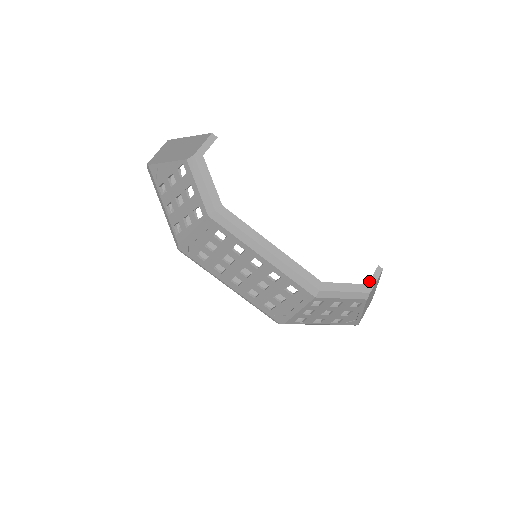
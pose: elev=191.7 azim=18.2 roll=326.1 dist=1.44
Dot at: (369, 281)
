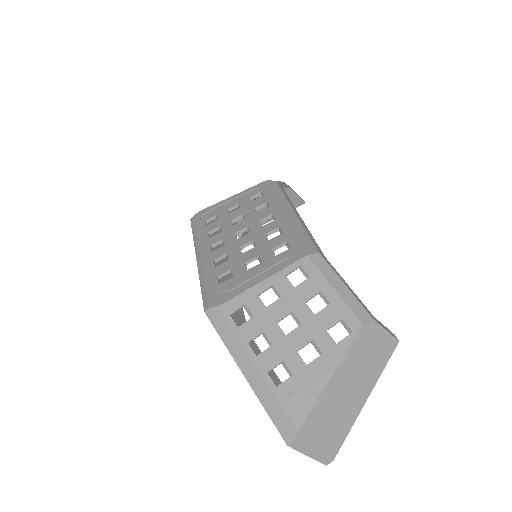
Dot at: occluded
